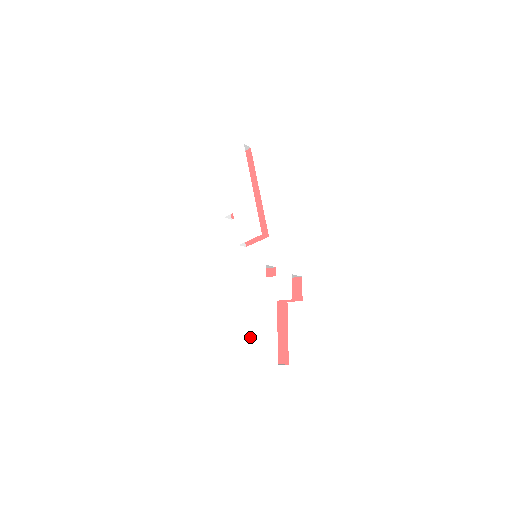
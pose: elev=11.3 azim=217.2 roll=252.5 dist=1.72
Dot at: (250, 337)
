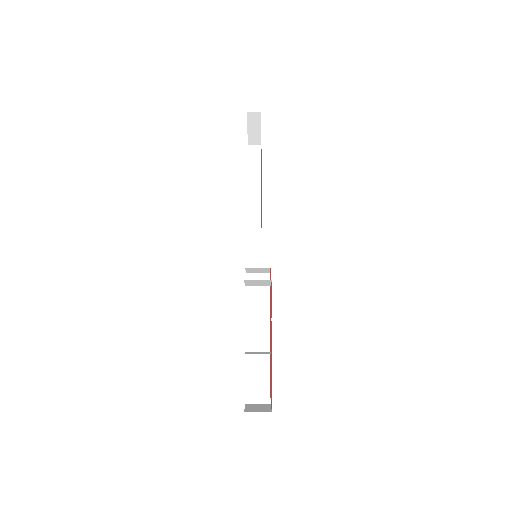
Dot at: occluded
